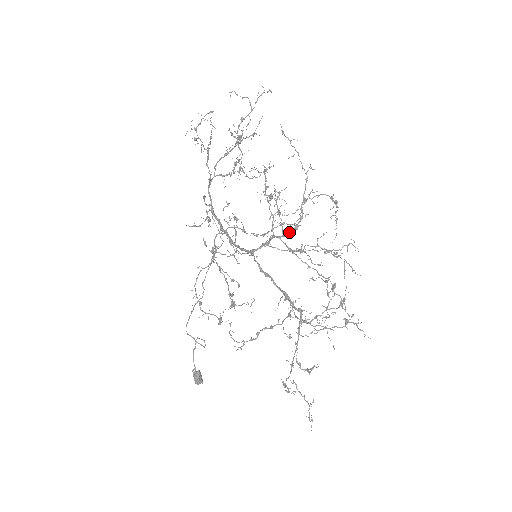
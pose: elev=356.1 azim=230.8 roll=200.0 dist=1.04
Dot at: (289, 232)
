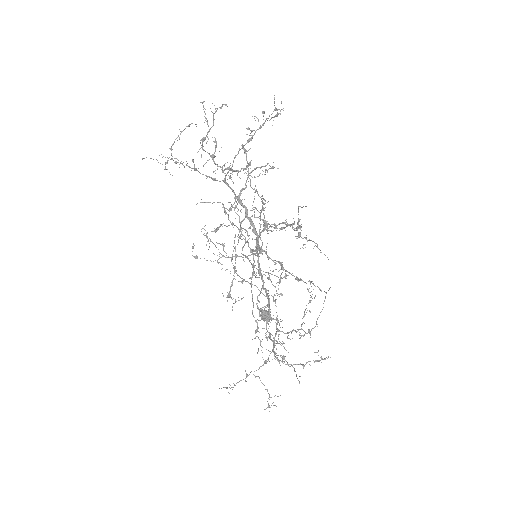
Dot at: occluded
